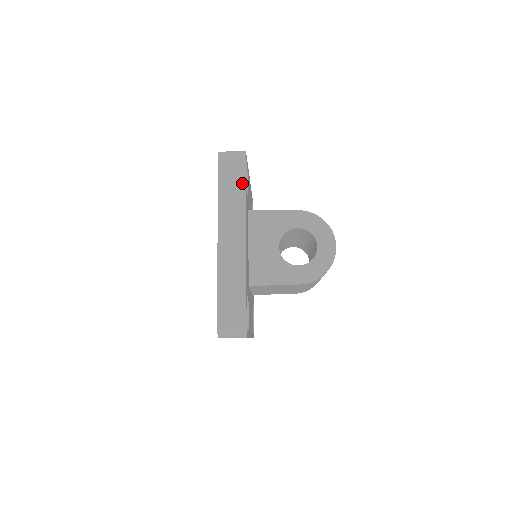
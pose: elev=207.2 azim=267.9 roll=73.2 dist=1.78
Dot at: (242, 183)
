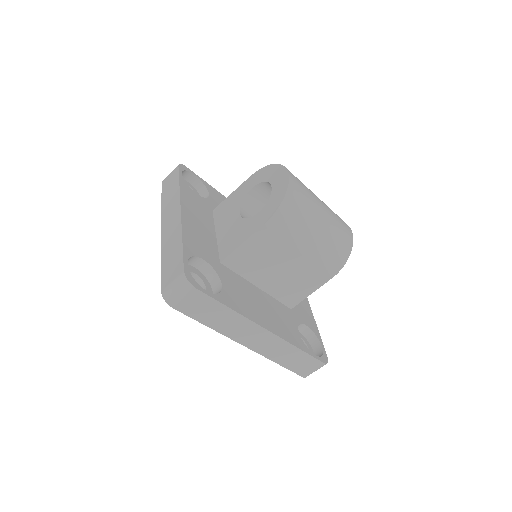
Dot at: (177, 181)
